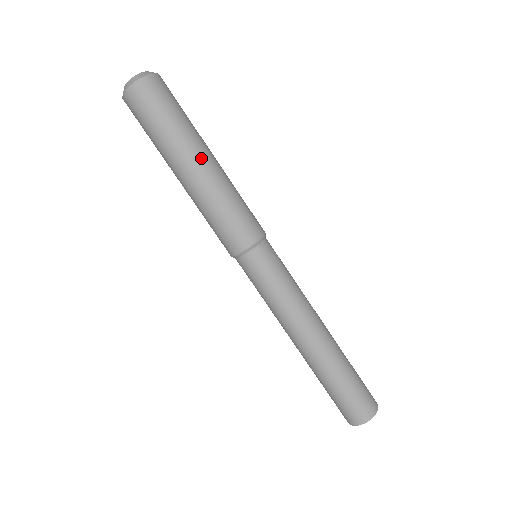
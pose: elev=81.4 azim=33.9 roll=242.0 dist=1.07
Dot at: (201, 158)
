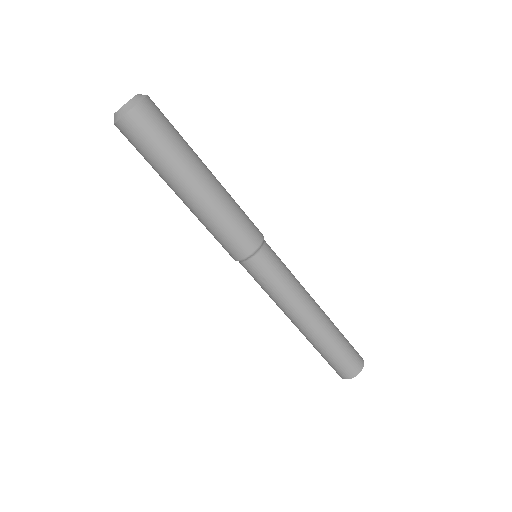
Dot at: (190, 188)
